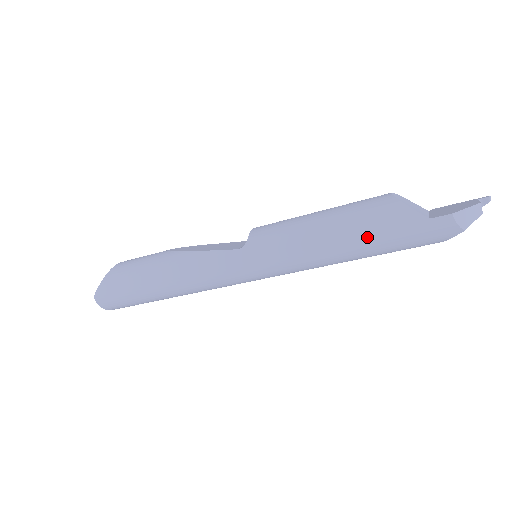
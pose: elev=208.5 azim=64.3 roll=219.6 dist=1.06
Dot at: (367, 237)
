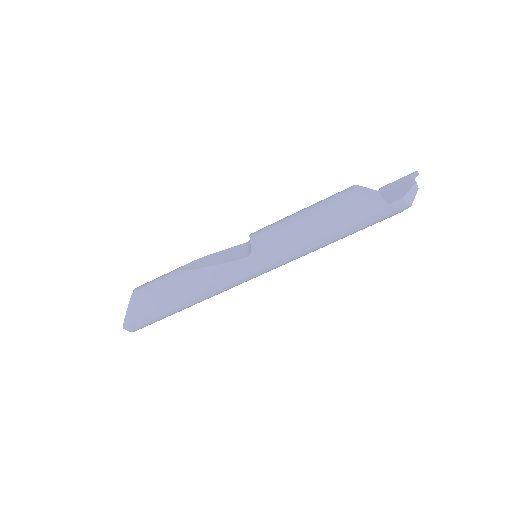
Dot at: (346, 226)
